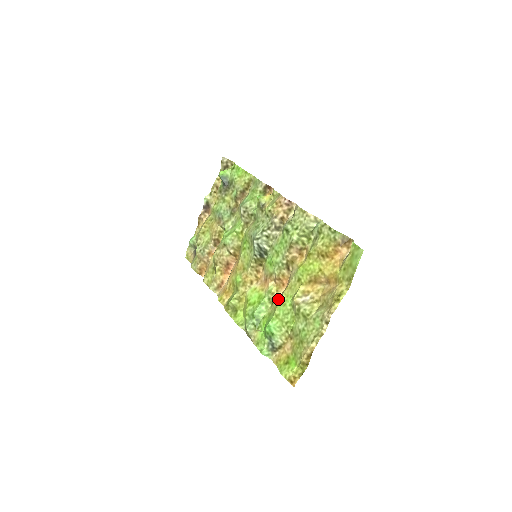
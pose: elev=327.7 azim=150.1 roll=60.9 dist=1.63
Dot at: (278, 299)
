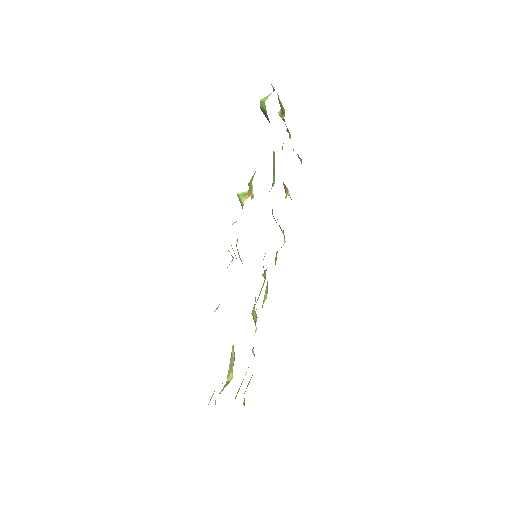
Dot at: occluded
